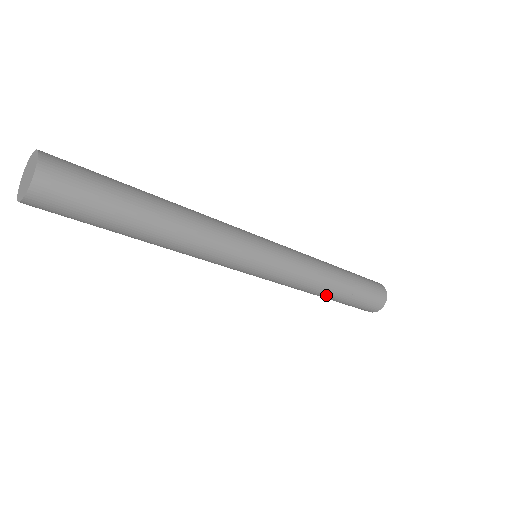
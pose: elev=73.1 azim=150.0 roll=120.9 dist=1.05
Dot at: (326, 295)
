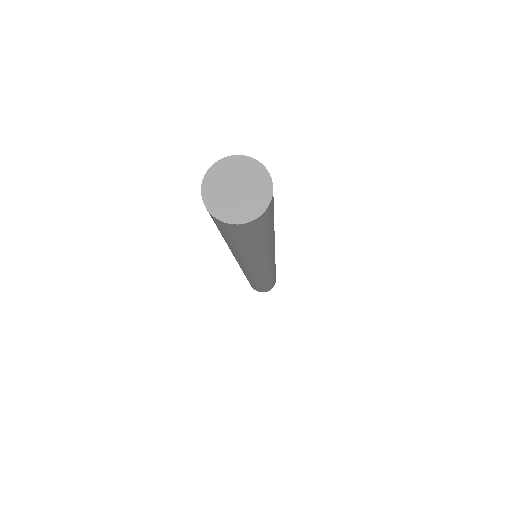
Dot at: (252, 283)
